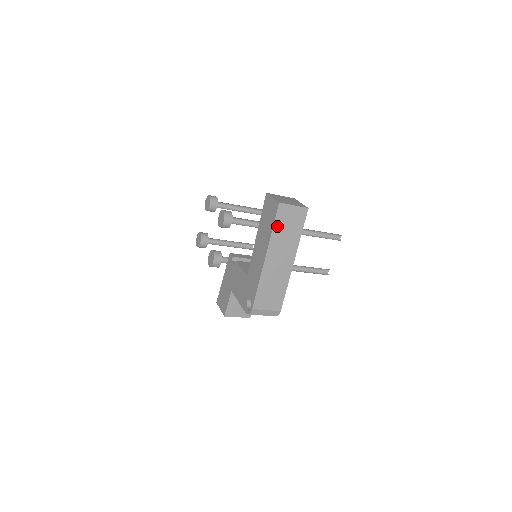
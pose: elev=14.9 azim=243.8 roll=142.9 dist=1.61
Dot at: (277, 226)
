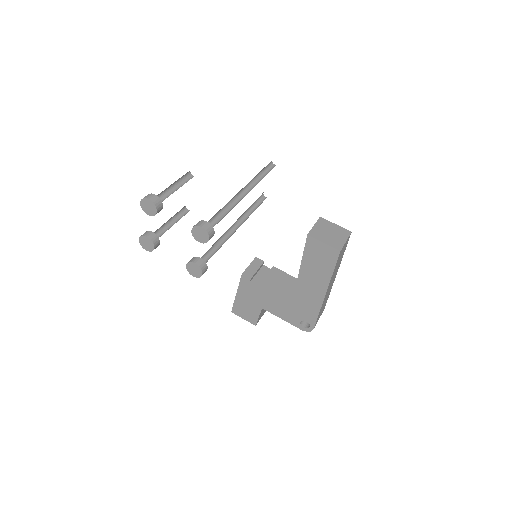
Dot at: (335, 267)
